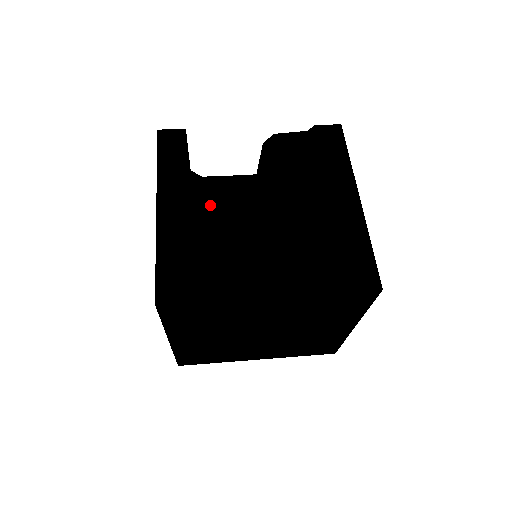
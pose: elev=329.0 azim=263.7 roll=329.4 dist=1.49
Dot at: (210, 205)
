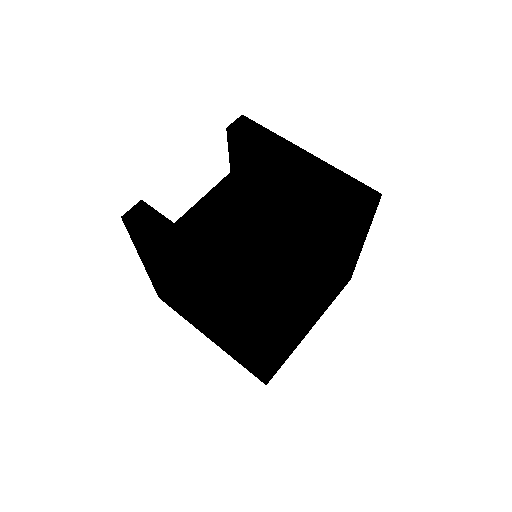
Dot at: (239, 266)
